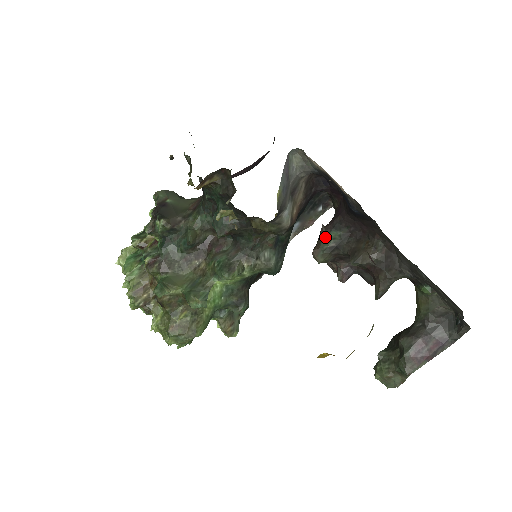
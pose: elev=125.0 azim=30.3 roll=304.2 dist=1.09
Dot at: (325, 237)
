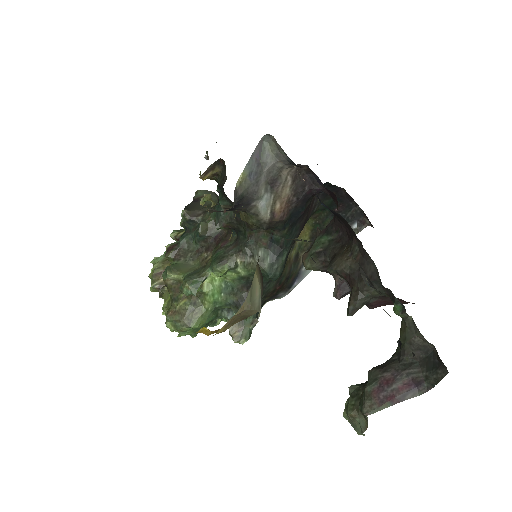
Dot at: (316, 241)
